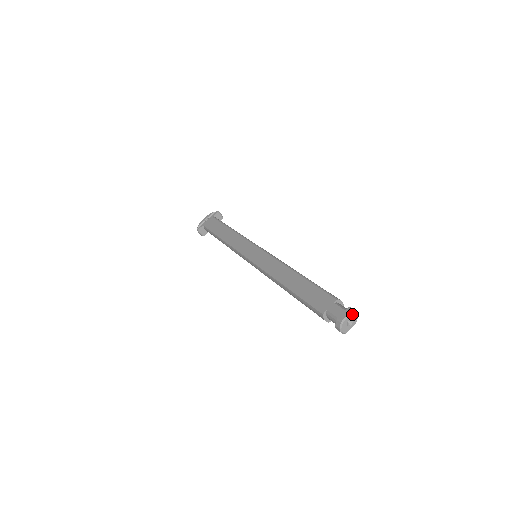
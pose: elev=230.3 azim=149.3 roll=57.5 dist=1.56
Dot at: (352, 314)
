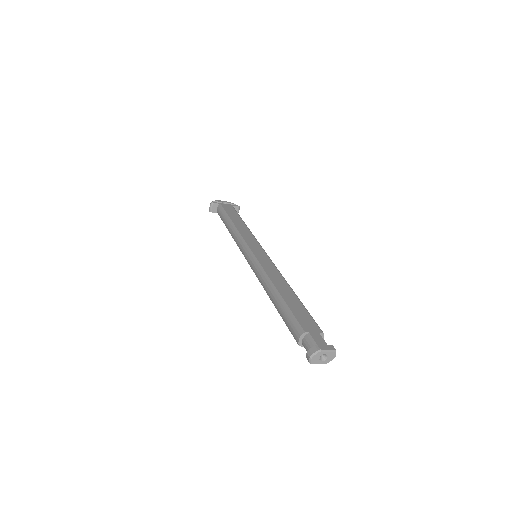
Dot at: (332, 352)
